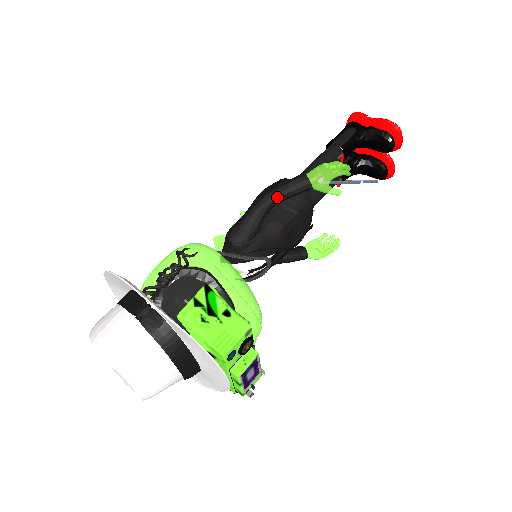
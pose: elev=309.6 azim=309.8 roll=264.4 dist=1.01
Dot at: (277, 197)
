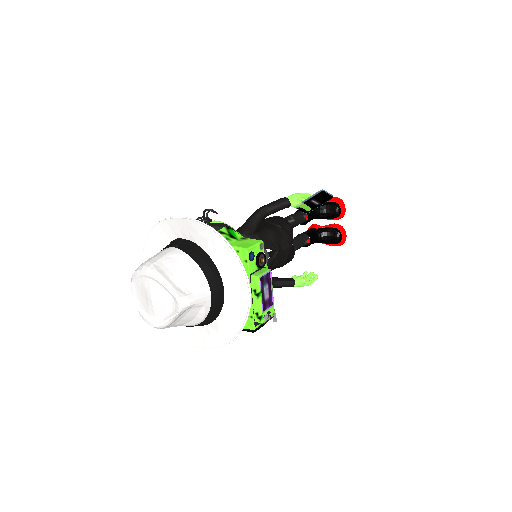
Dot at: (267, 208)
